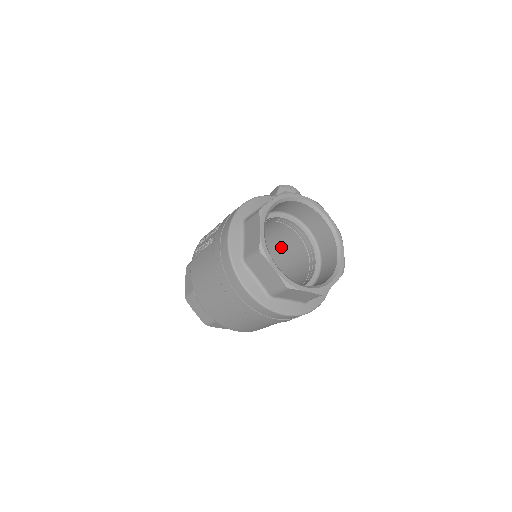
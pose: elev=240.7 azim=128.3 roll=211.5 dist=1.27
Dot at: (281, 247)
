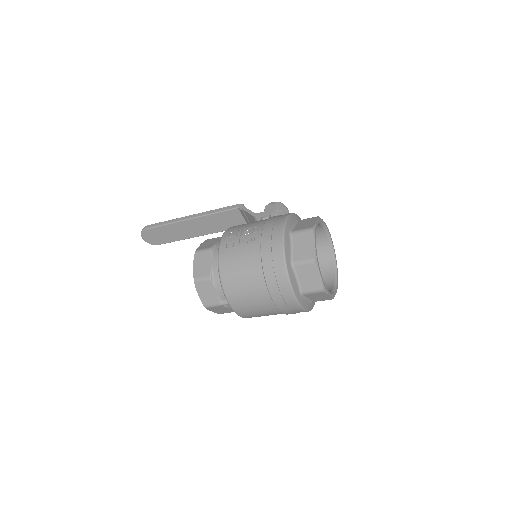
Dot at: occluded
